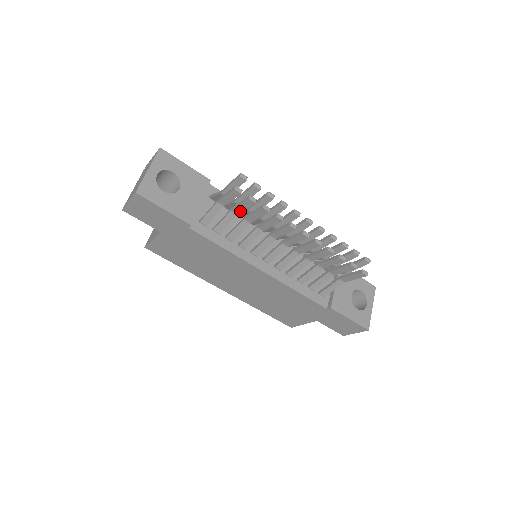
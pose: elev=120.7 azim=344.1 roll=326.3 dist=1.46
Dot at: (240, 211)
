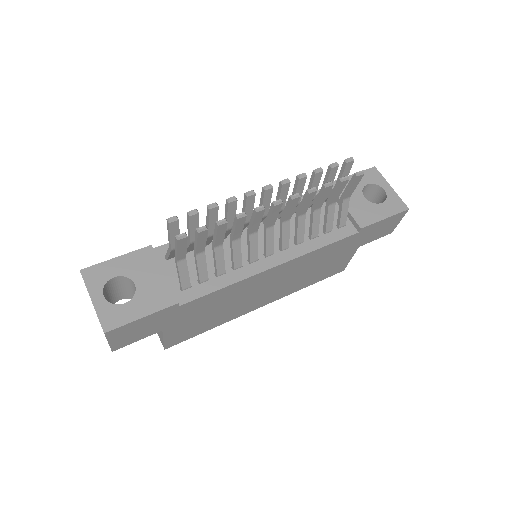
Dot at: (203, 247)
